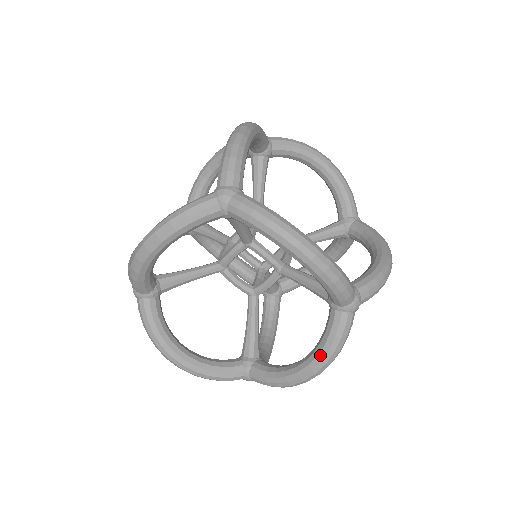
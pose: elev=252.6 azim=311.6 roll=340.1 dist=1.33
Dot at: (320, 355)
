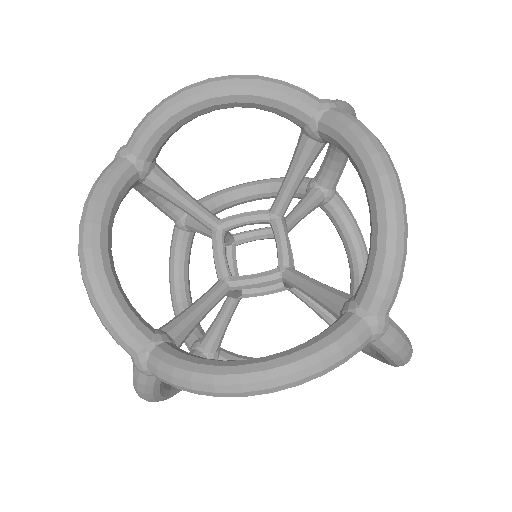
Dot at: (390, 363)
